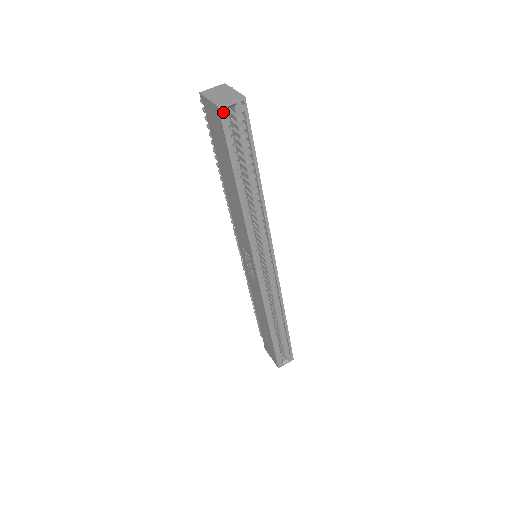
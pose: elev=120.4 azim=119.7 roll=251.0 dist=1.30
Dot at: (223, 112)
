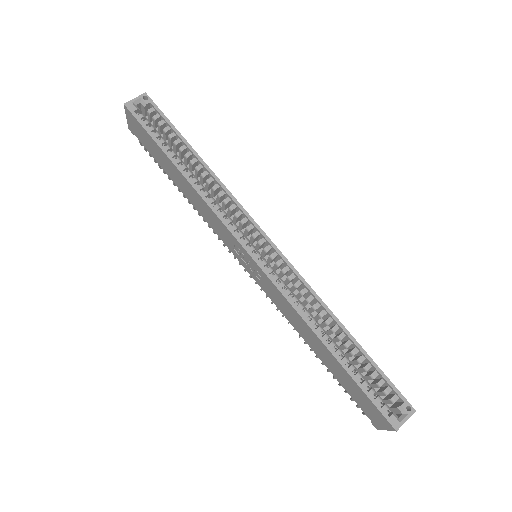
Dot at: (130, 107)
